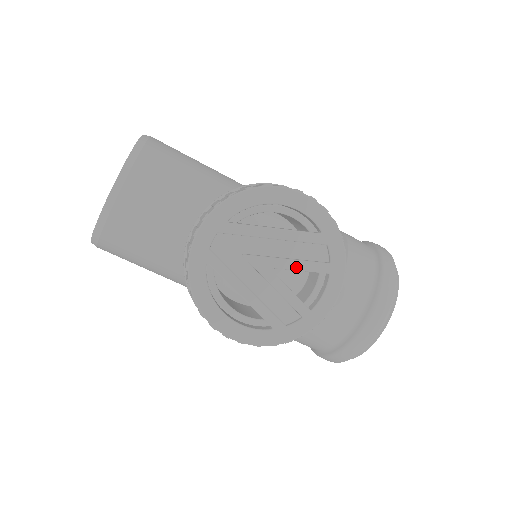
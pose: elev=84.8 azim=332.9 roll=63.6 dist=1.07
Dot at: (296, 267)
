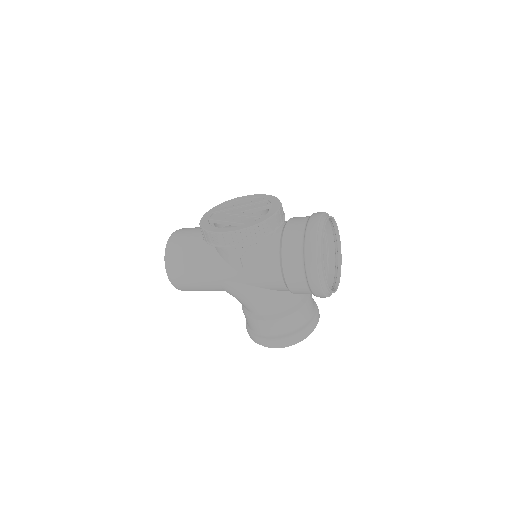
Dot at: (253, 208)
